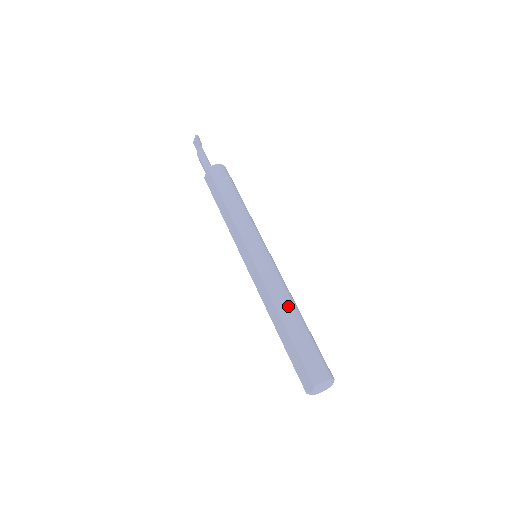
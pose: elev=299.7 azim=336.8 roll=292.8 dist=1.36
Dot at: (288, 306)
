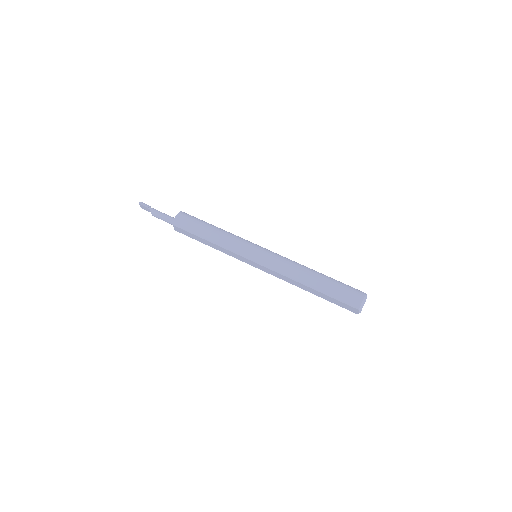
Dot at: (304, 275)
